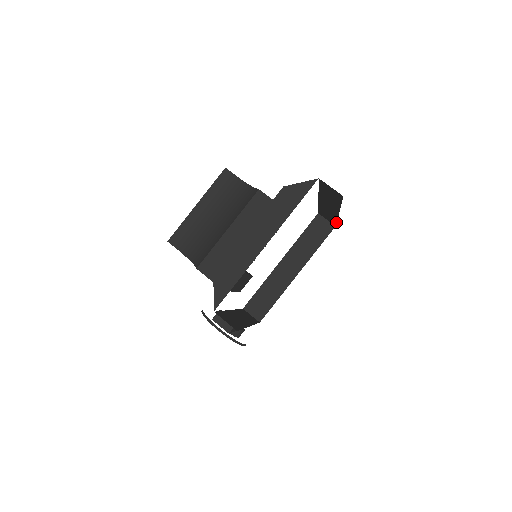
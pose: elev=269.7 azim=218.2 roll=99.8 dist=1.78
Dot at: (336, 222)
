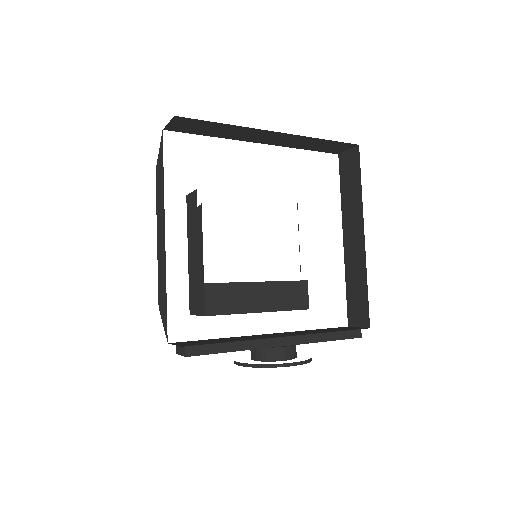
Dot at: (333, 141)
